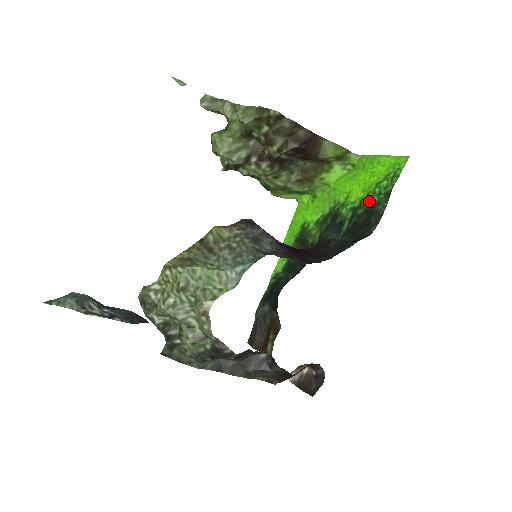
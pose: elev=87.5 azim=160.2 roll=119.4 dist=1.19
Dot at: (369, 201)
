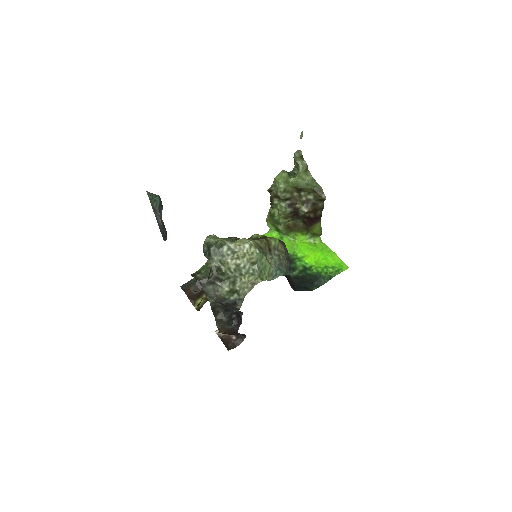
Dot at: (318, 272)
